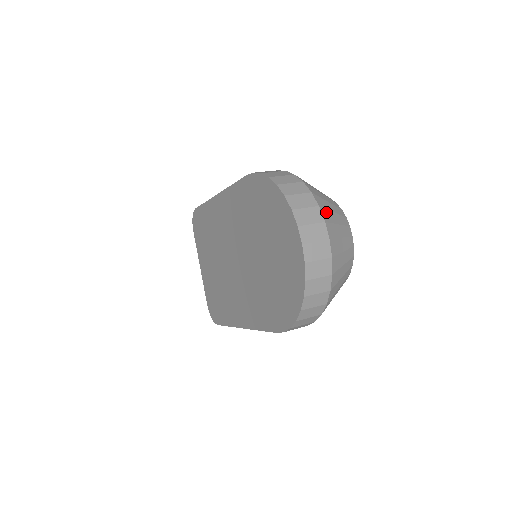
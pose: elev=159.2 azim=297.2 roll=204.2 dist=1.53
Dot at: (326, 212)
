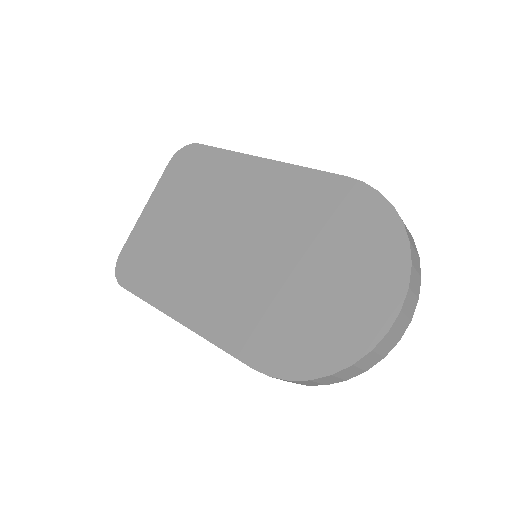
Dot at: occluded
